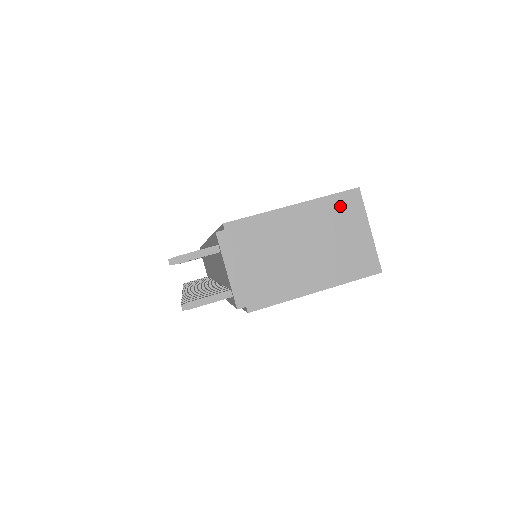
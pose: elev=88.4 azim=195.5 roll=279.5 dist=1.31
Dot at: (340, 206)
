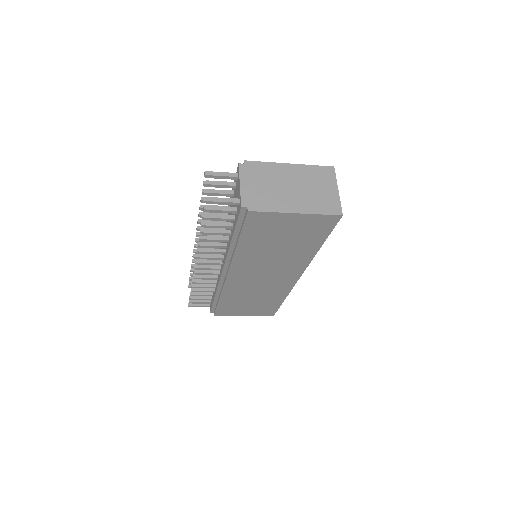
Dot at: (320, 172)
